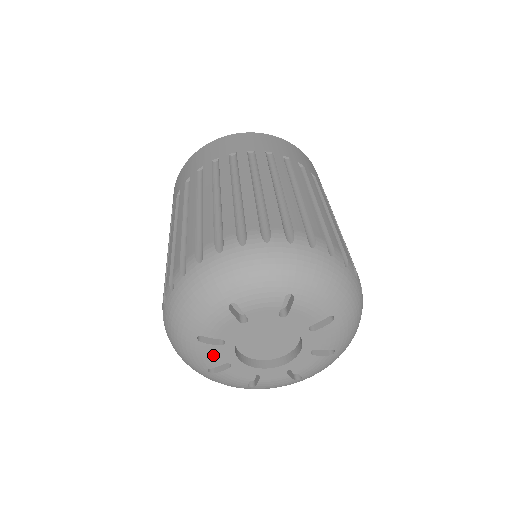
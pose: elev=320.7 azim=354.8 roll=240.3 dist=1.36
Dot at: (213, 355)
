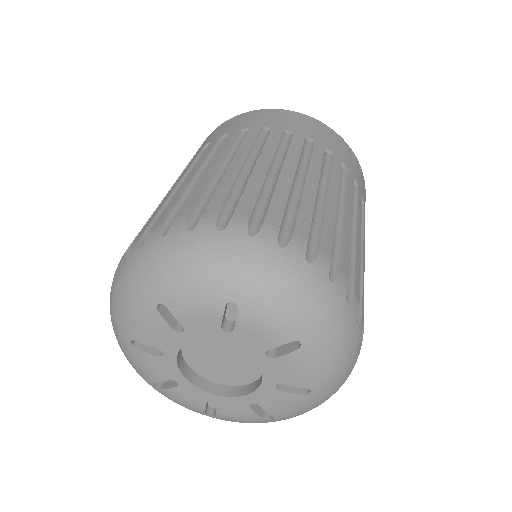
Dot at: (186, 398)
